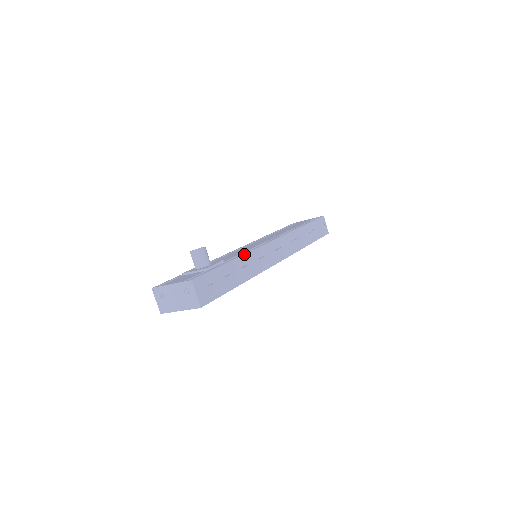
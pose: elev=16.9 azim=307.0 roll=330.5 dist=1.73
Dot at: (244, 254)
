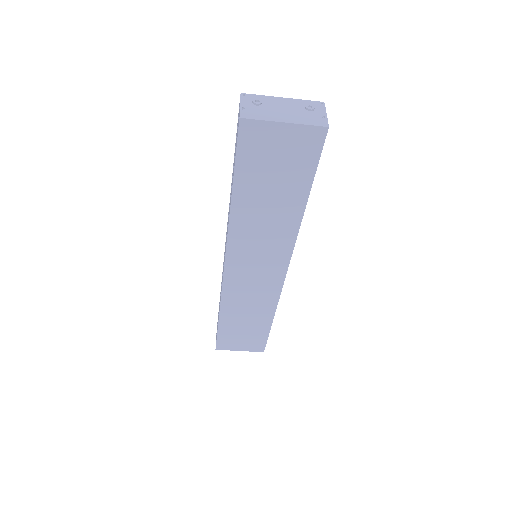
Dot at: occluded
